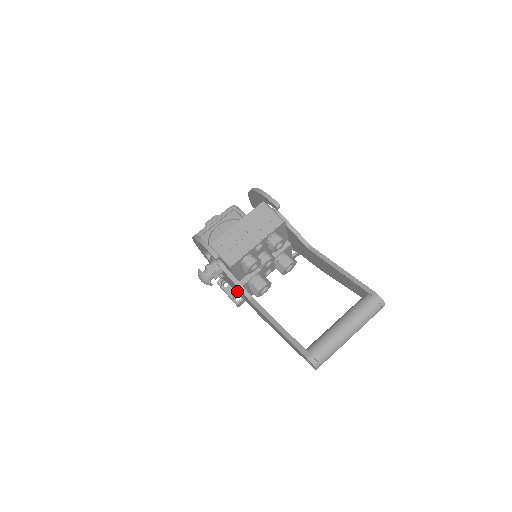
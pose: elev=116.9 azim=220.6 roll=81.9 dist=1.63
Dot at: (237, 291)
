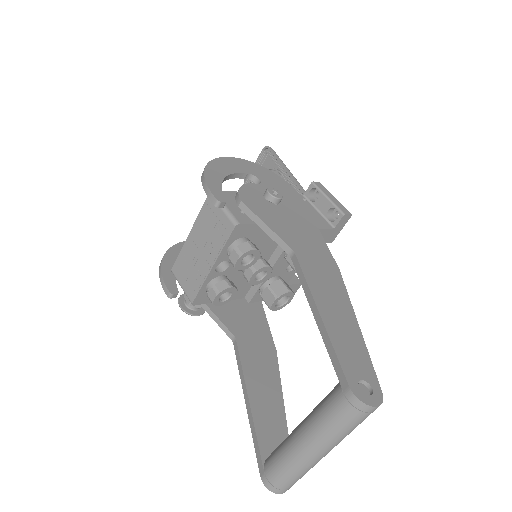
Dot at: occluded
